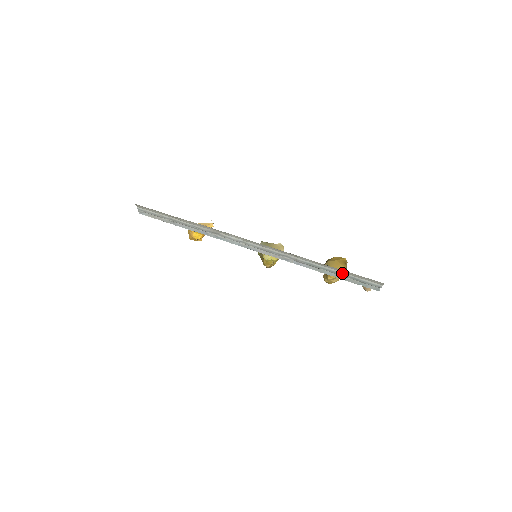
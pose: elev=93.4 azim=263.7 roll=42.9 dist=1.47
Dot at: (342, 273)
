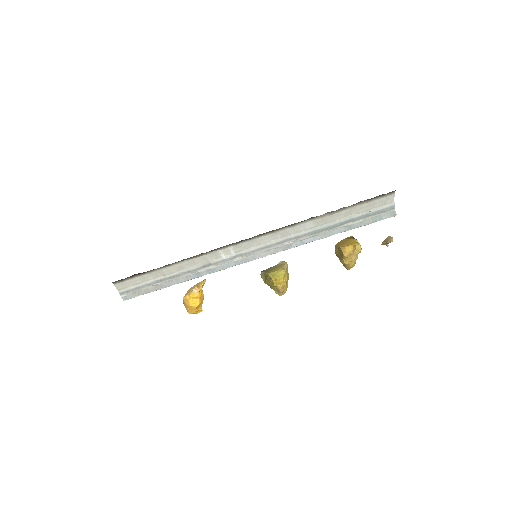
Dot at: (349, 218)
